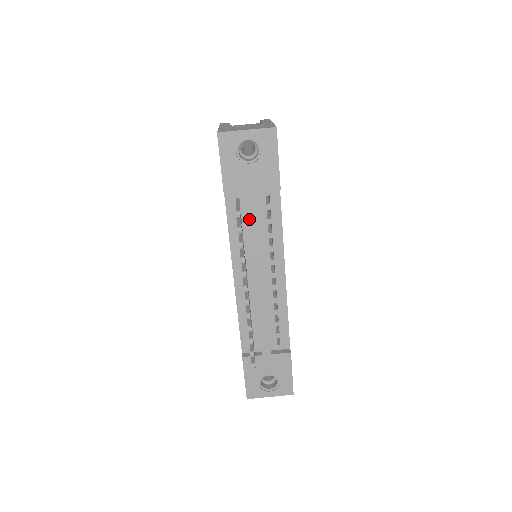
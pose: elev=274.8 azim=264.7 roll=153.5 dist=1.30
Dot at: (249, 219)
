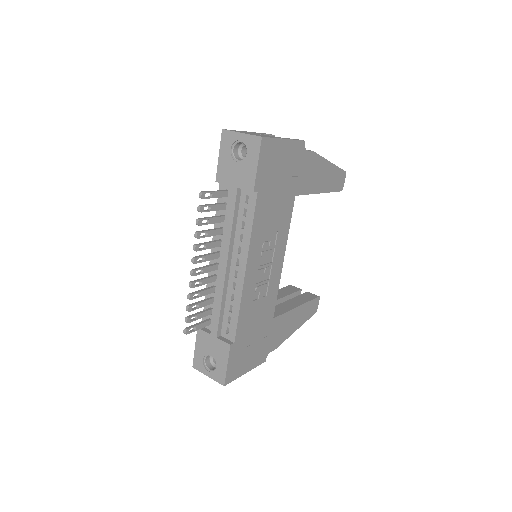
Dot at: (227, 209)
